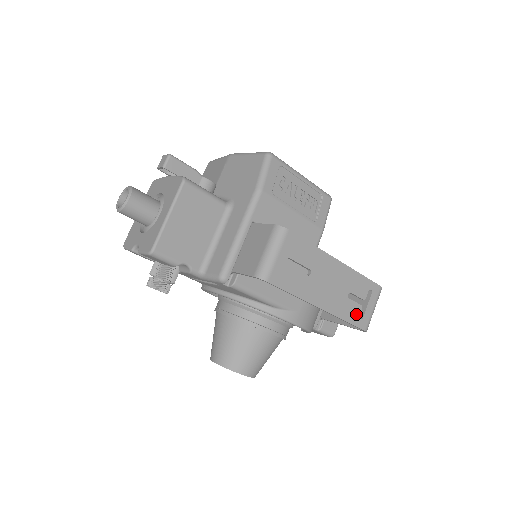
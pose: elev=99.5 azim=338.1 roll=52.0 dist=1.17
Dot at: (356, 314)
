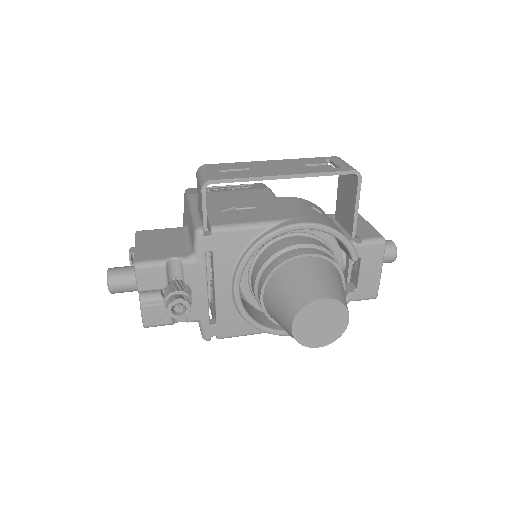
Dot at: (329, 168)
